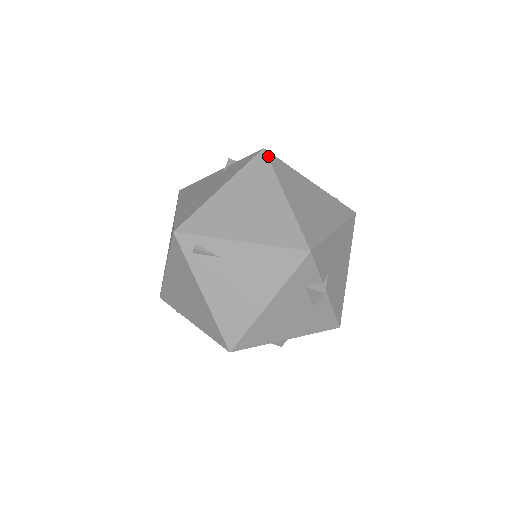
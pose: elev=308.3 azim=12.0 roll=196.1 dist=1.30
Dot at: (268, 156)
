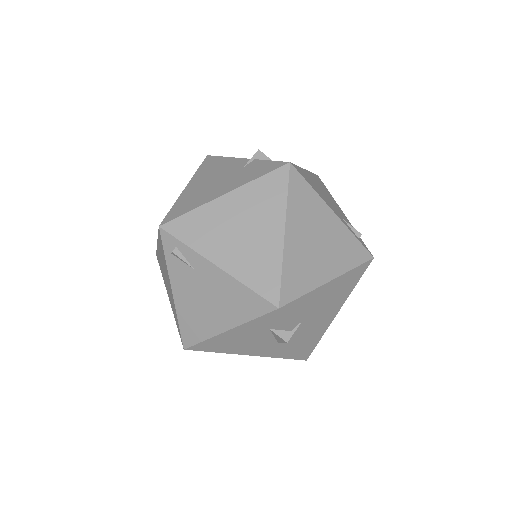
Dot at: (290, 174)
